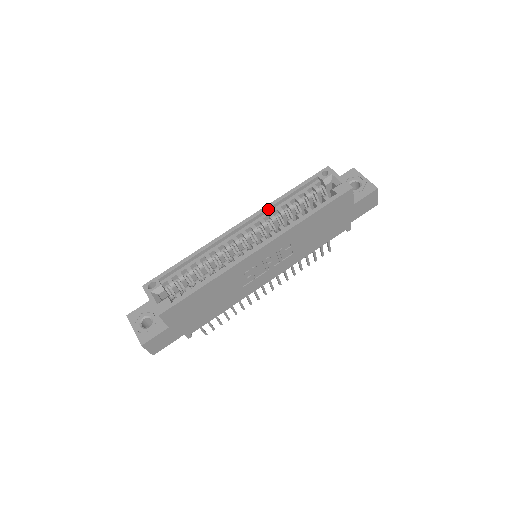
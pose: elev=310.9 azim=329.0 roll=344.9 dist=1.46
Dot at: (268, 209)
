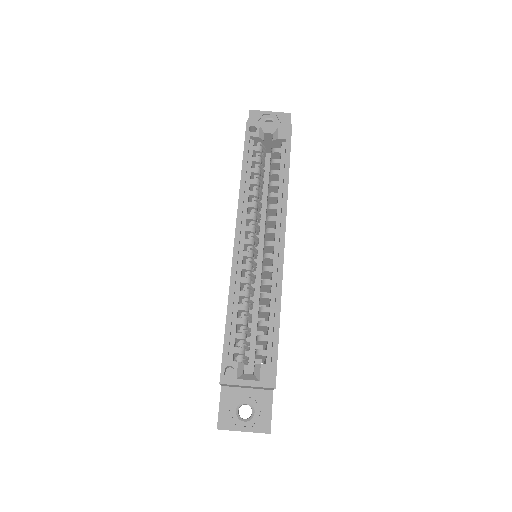
Dot at: (243, 201)
